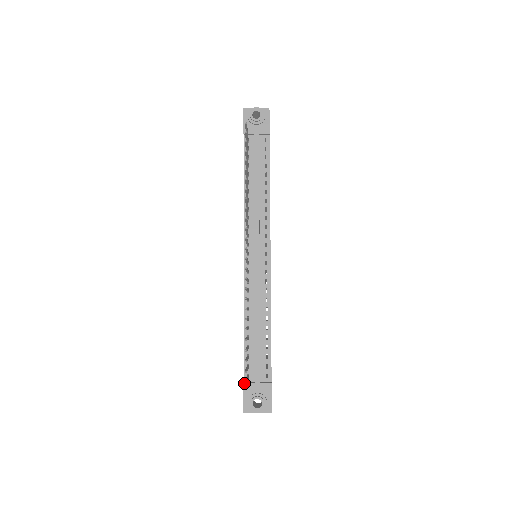
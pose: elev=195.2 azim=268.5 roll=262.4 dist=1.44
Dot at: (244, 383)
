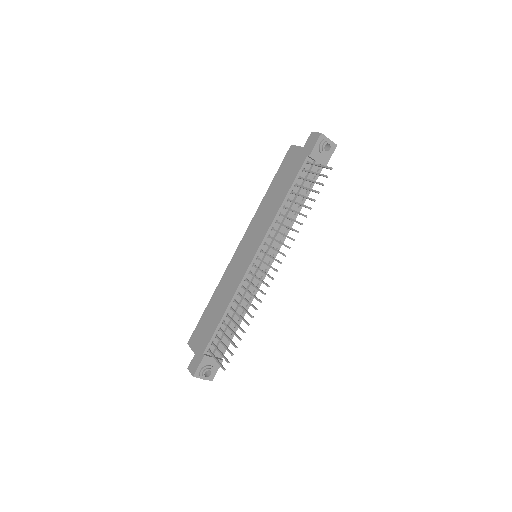
Dot at: (205, 355)
